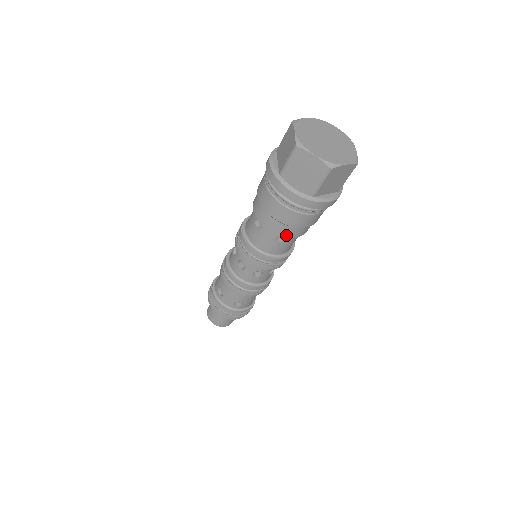
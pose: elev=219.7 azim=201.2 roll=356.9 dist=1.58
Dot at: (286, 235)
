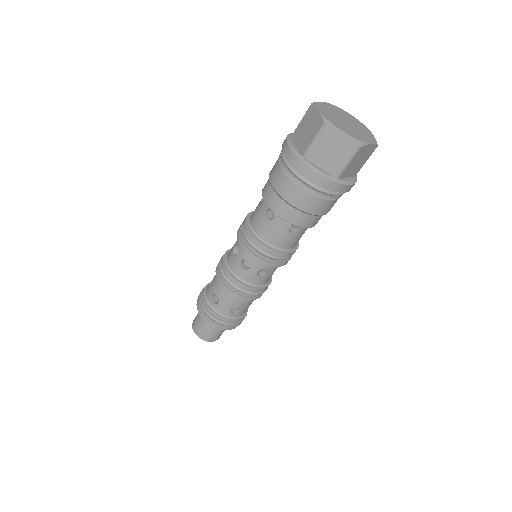
Dot at: (302, 224)
